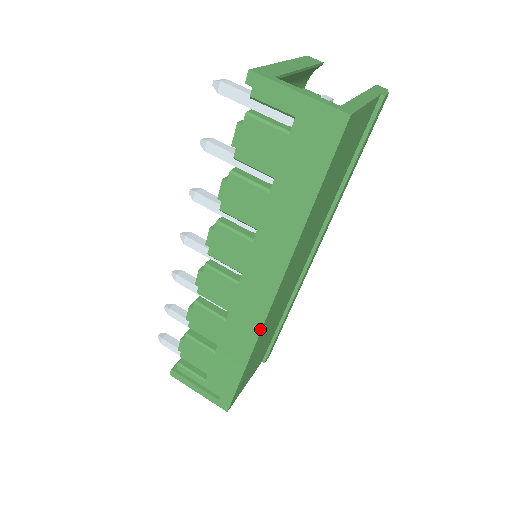
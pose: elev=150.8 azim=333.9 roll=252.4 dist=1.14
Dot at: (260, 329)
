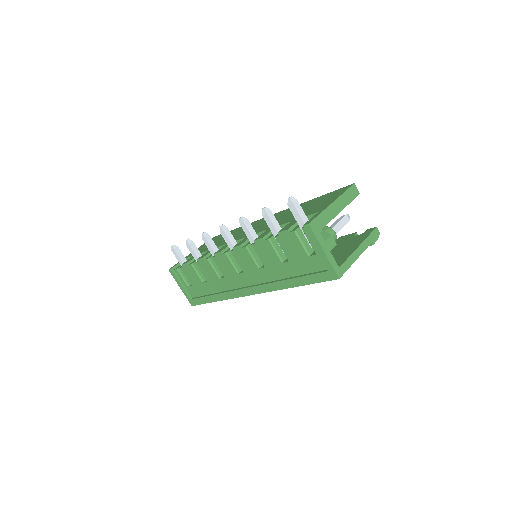
Dot at: (236, 297)
